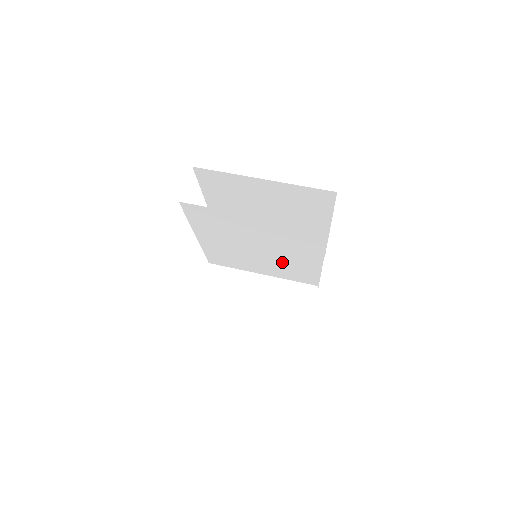
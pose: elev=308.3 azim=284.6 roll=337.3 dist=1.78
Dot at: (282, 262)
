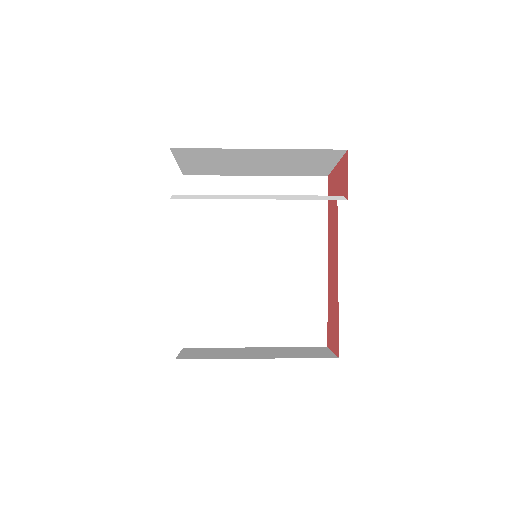
Dot at: (282, 283)
